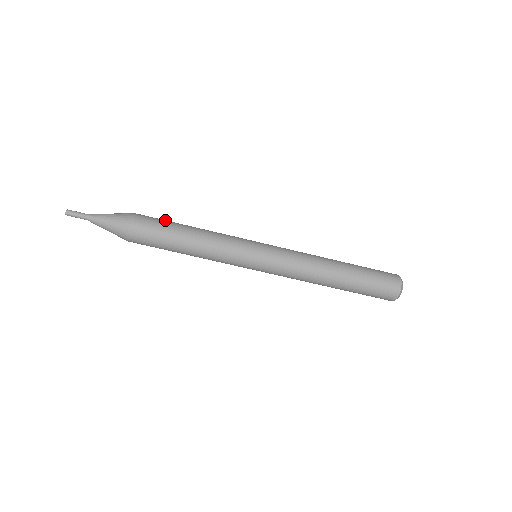
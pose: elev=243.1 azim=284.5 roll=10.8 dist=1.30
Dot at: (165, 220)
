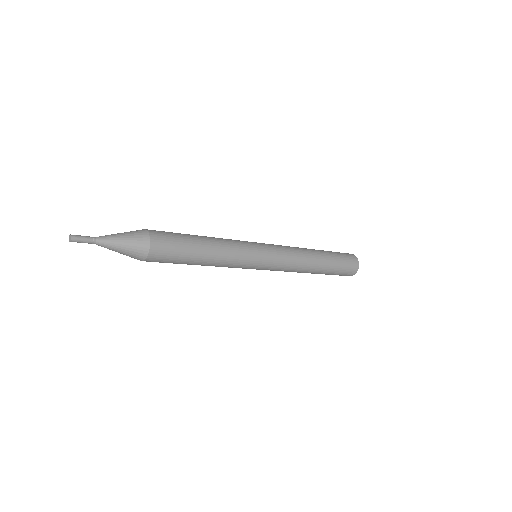
Dot at: (181, 253)
